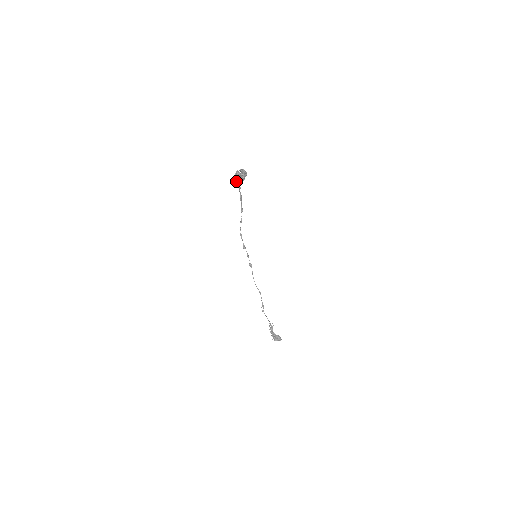
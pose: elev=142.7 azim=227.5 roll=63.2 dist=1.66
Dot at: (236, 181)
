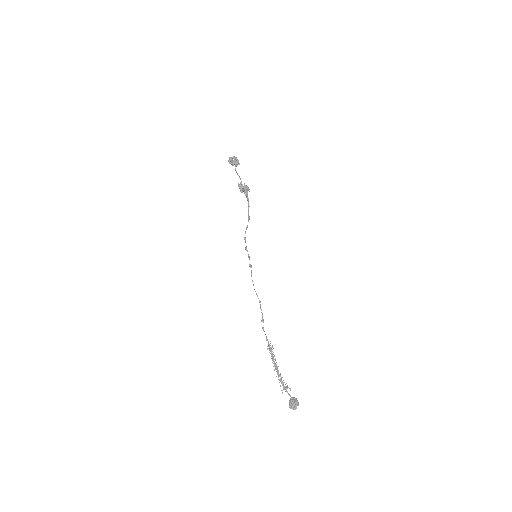
Dot at: (242, 188)
